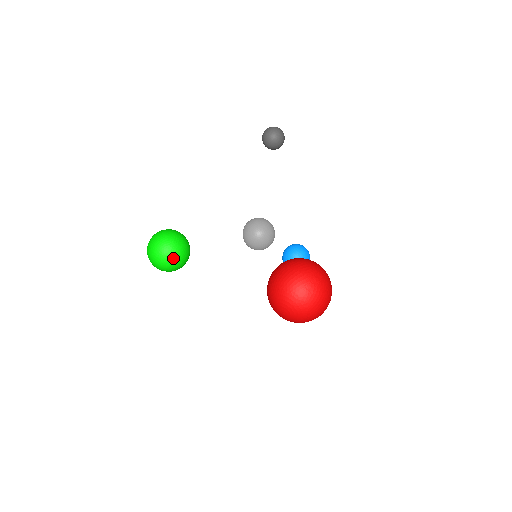
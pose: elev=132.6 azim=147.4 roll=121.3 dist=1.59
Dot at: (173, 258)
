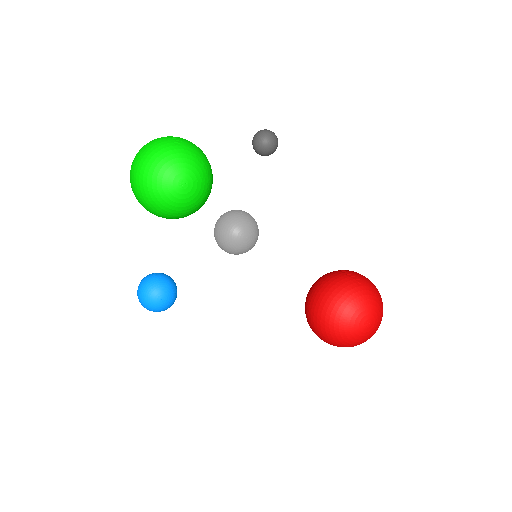
Dot at: (208, 194)
